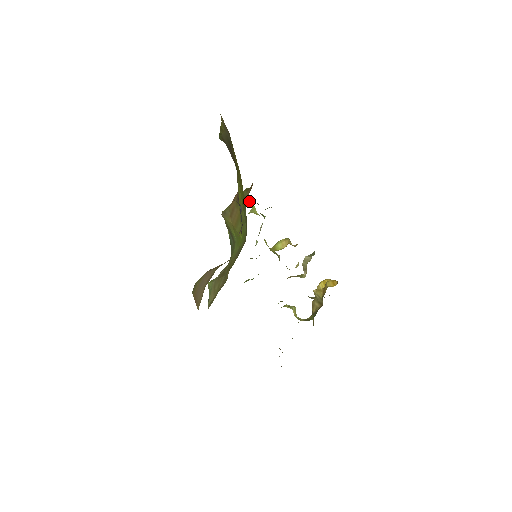
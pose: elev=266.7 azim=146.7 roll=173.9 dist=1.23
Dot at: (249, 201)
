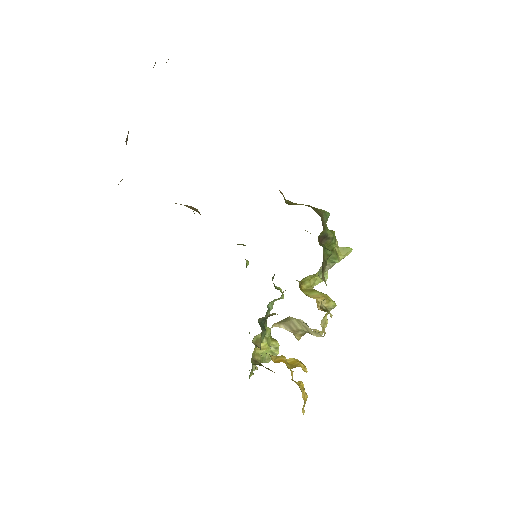
Dot at: (328, 229)
